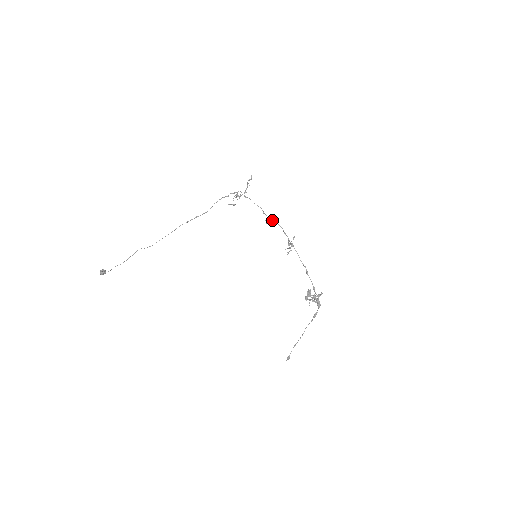
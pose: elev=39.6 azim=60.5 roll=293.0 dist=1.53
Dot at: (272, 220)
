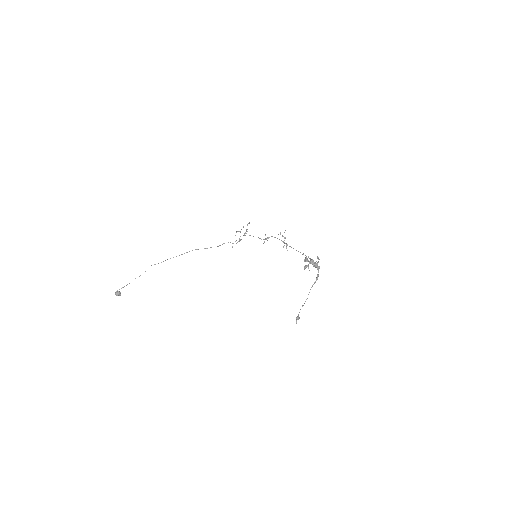
Dot at: (268, 237)
